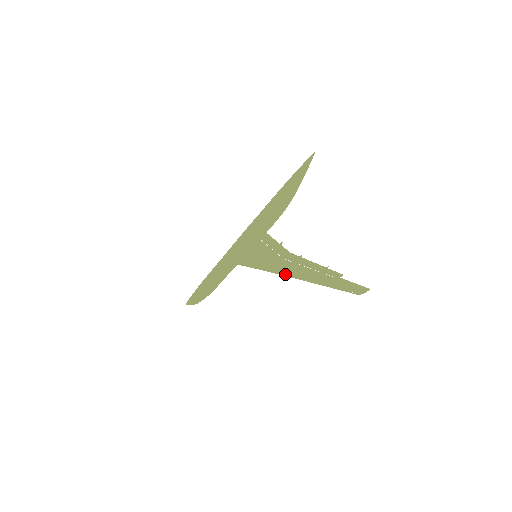
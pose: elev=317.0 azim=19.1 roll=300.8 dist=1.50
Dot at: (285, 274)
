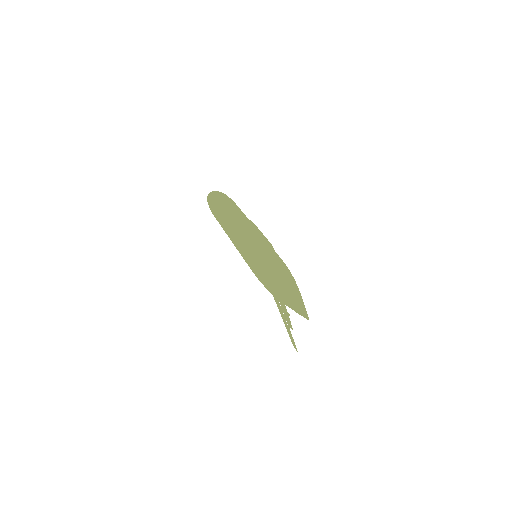
Dot at: occluded
